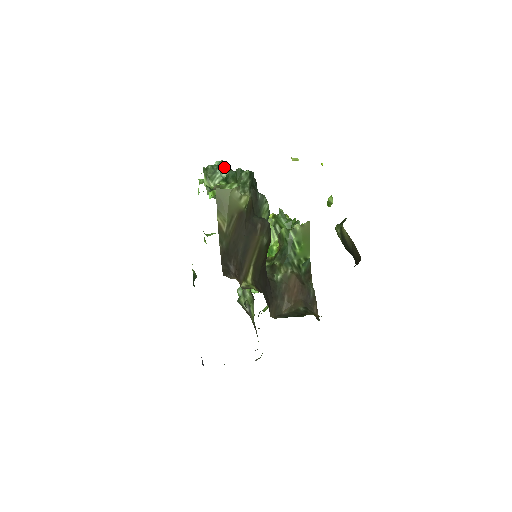
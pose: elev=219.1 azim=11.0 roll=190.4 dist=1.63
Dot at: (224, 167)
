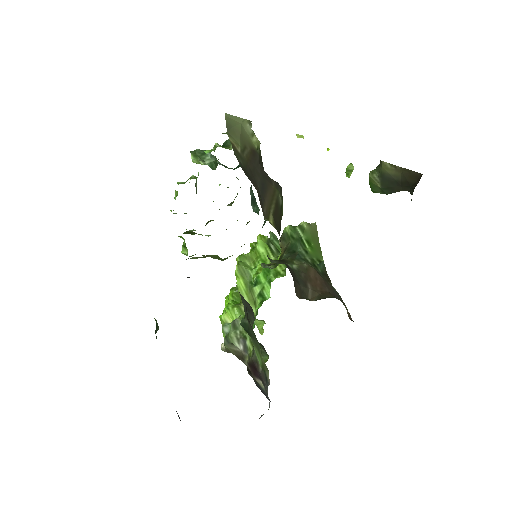
Dot at: (213, 156)
